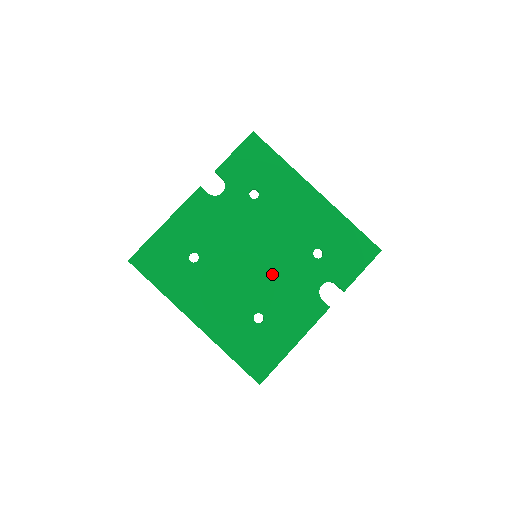
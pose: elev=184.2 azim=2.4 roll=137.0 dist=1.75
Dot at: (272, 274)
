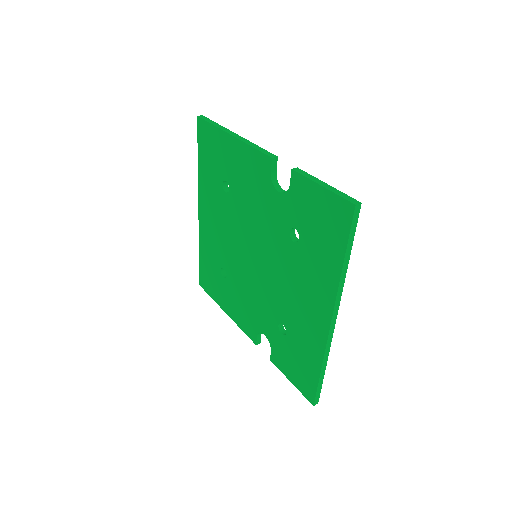
Dot at: (250, 279)
